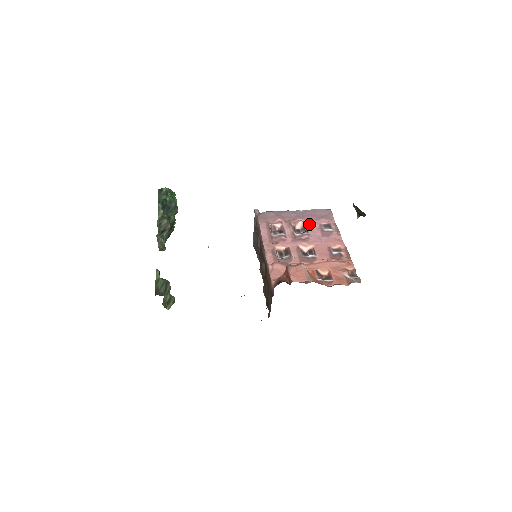
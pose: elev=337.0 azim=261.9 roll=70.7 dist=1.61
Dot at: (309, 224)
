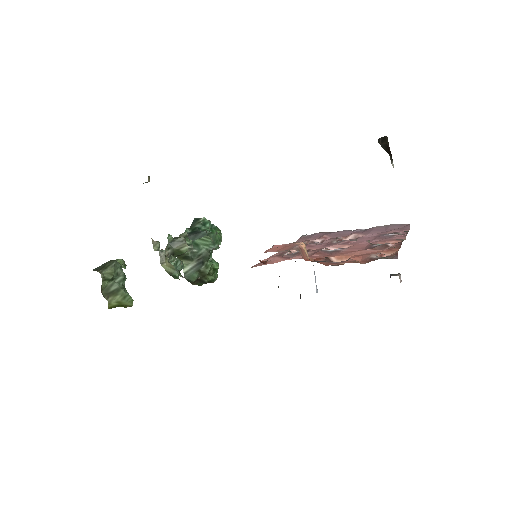
Dot at: (365, 235)
